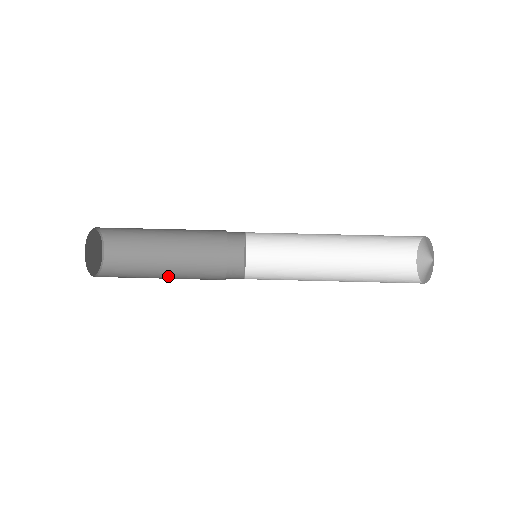
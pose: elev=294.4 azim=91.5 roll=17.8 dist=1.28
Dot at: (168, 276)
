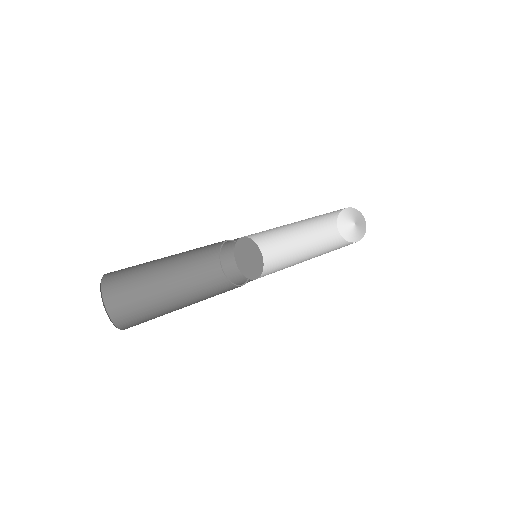
Dot at: occluded
